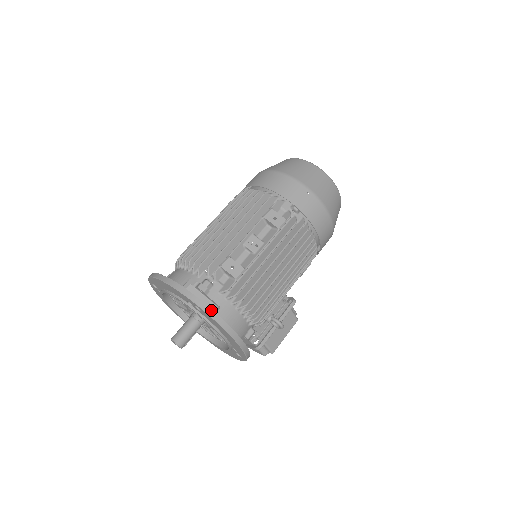
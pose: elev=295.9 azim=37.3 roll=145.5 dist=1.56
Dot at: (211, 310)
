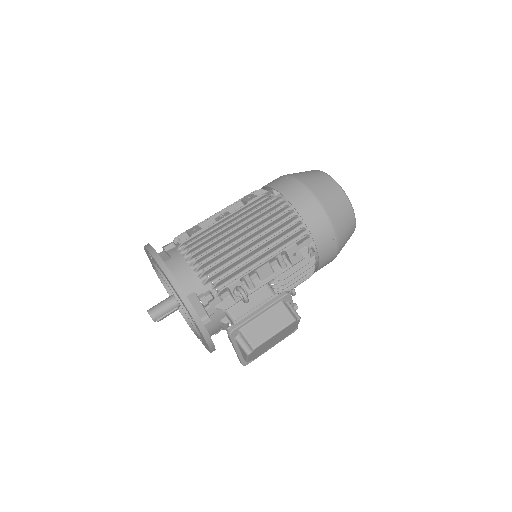
Dot at: (153, 249)
